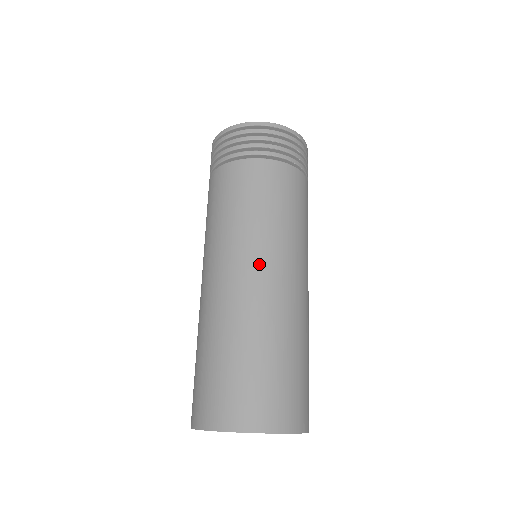
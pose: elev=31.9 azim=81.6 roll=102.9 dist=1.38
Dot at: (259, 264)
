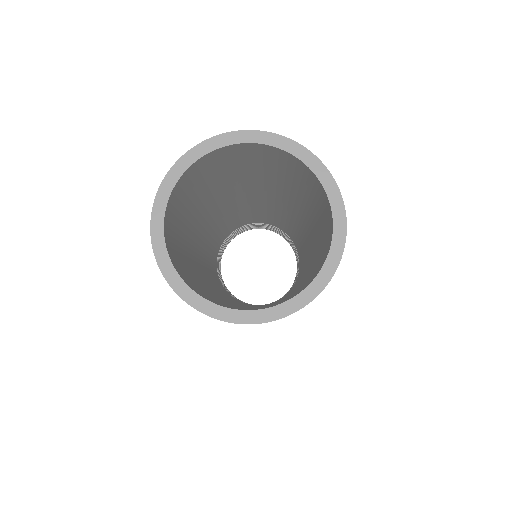
Dot at: occluded
